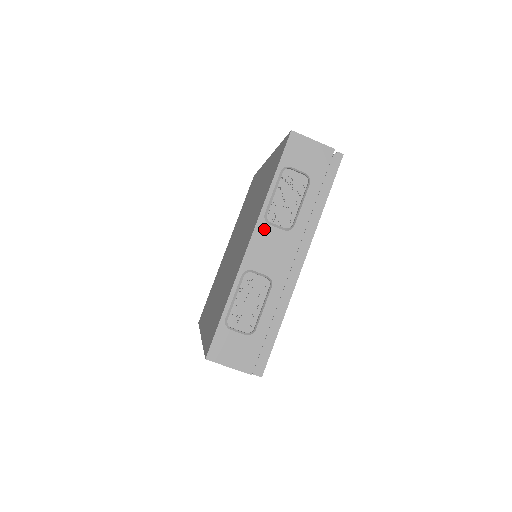
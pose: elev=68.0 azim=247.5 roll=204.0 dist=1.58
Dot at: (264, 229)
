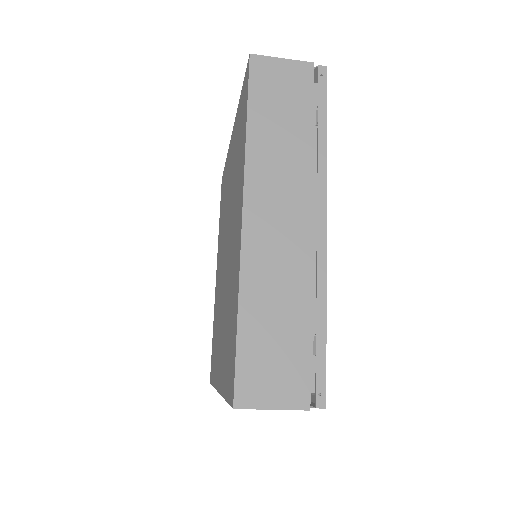
Dot at: occluded
